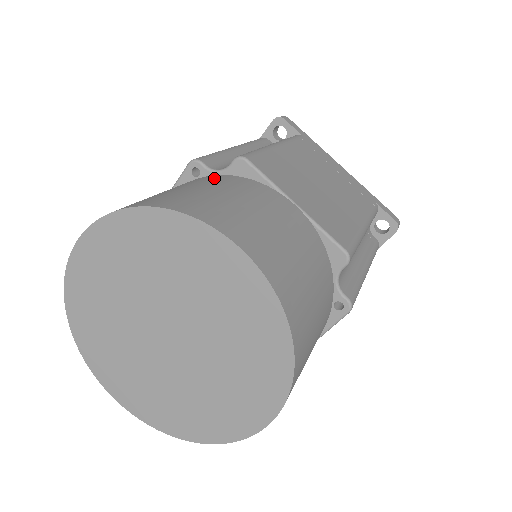
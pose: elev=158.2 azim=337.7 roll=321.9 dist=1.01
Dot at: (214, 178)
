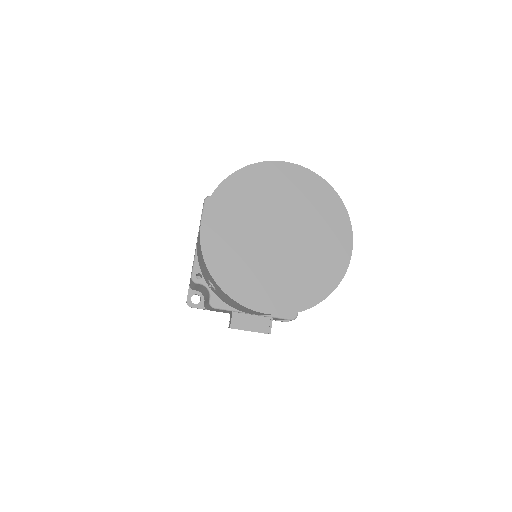
Dot at: occluded
